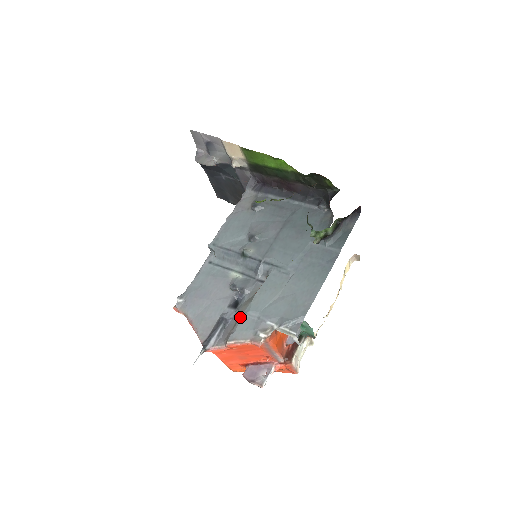
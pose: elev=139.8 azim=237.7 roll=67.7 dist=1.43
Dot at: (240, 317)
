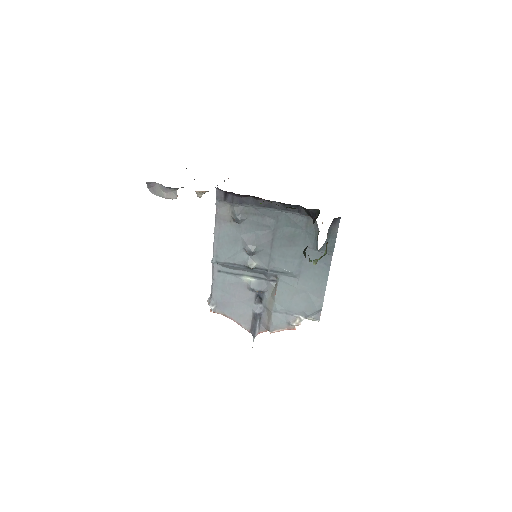
Dot at: (271, 314)
